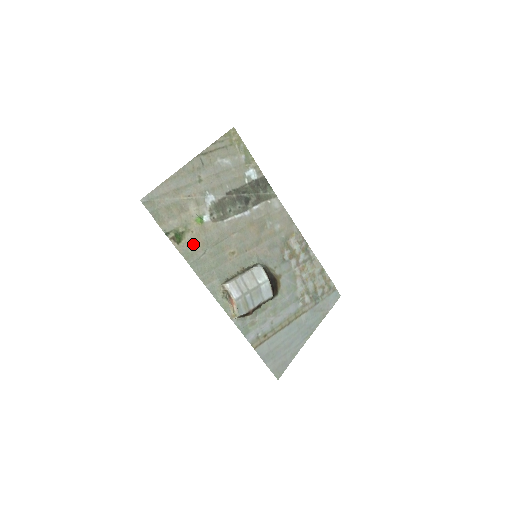
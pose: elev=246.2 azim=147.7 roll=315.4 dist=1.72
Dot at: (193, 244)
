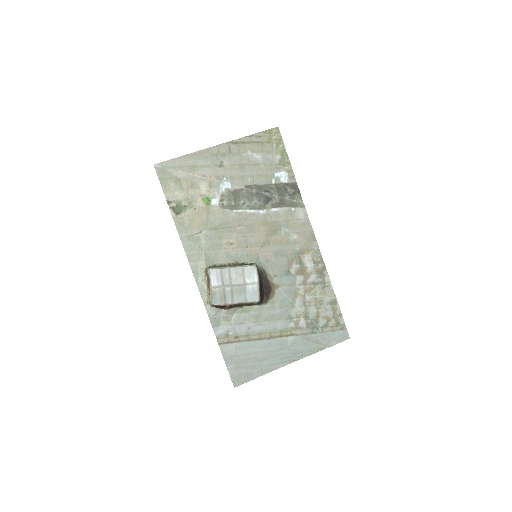
Dot at: (191, 220)
